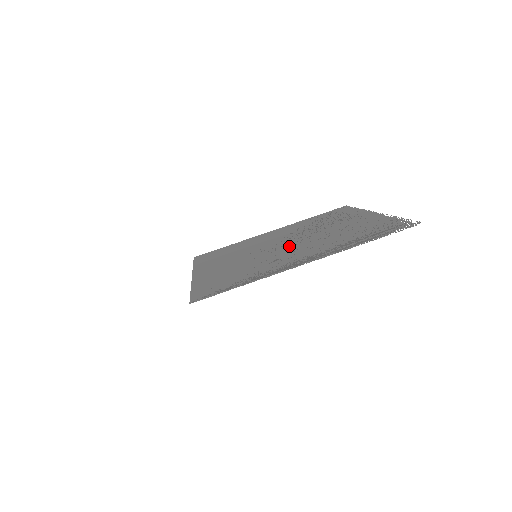
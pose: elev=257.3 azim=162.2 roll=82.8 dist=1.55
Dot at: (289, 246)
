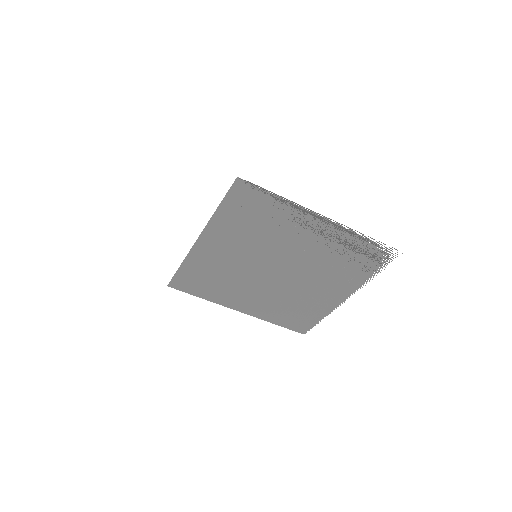
Dot at: (286, 262)
